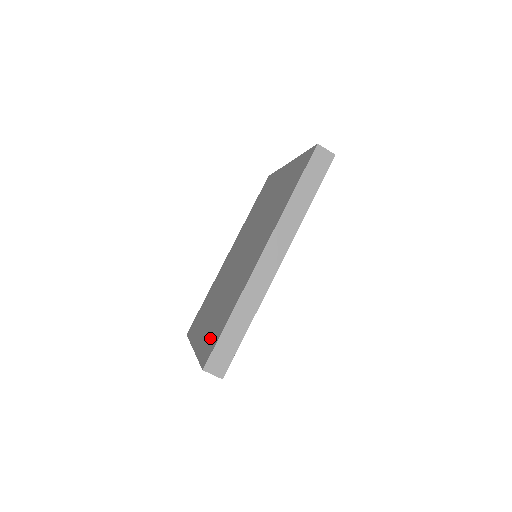
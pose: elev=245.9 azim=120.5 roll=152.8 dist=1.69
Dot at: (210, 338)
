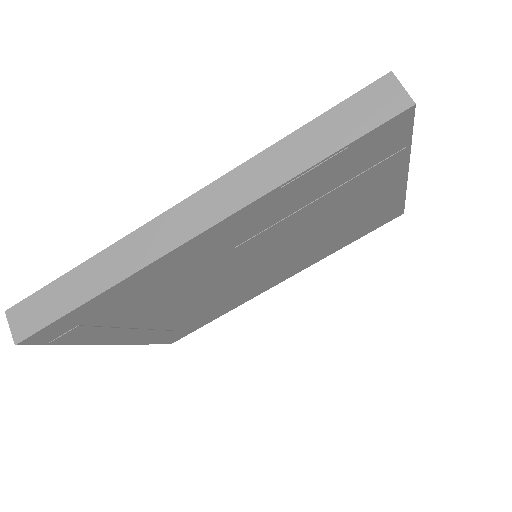
Dot at: occluded
